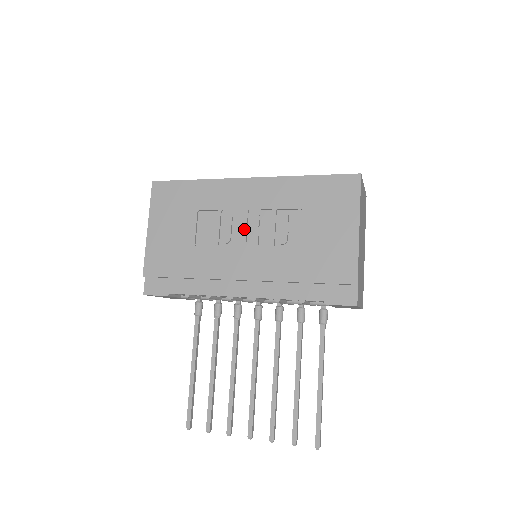
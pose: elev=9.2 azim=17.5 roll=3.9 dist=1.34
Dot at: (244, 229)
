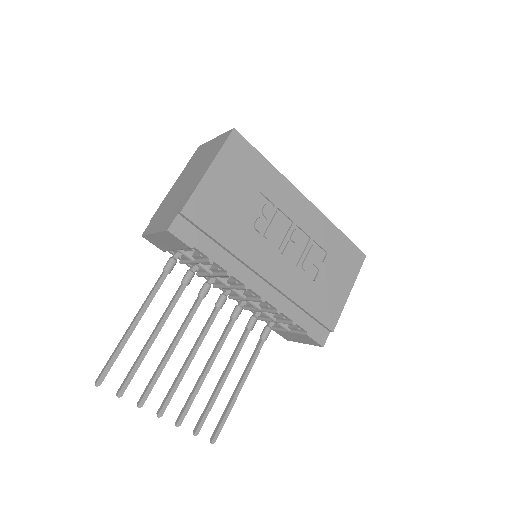
Dot at: (286, 237)
